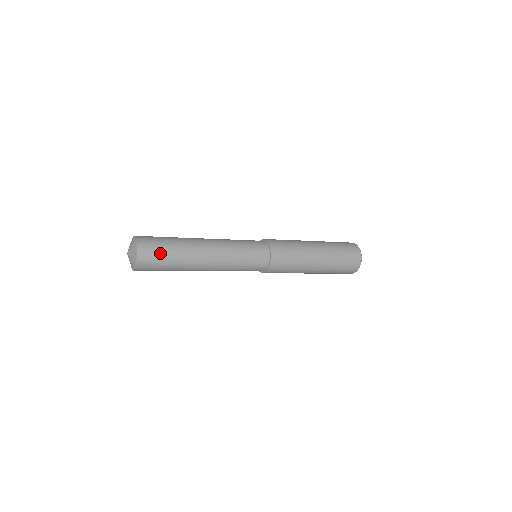
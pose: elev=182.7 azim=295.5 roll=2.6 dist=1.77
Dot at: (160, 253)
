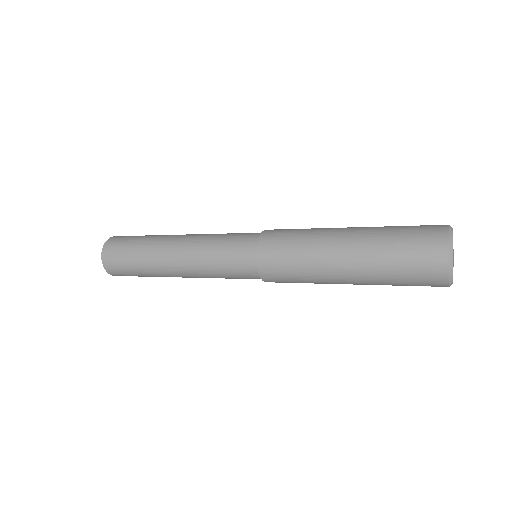
Dot at: (129, 273)
